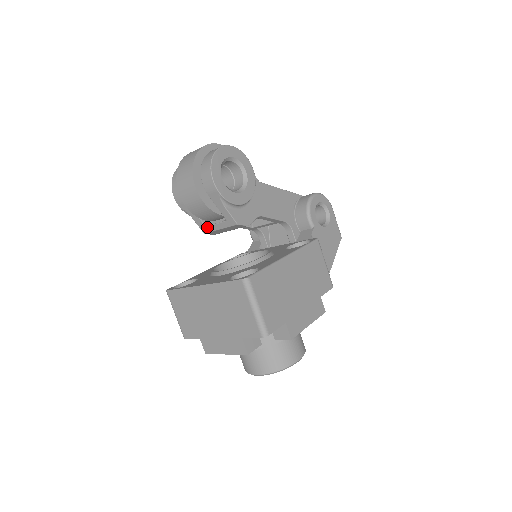
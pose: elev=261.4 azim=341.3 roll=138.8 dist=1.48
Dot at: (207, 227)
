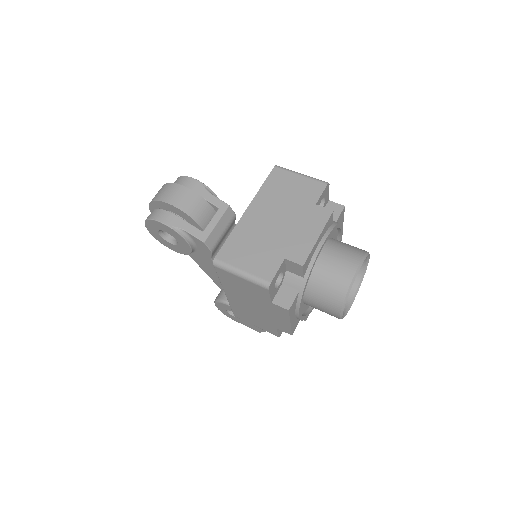
Dot at: (204, 231)
